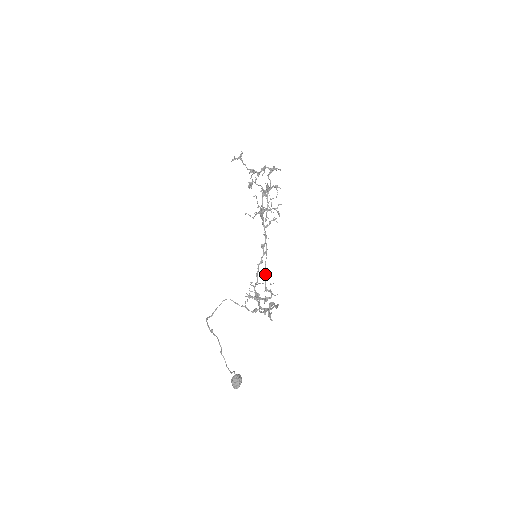
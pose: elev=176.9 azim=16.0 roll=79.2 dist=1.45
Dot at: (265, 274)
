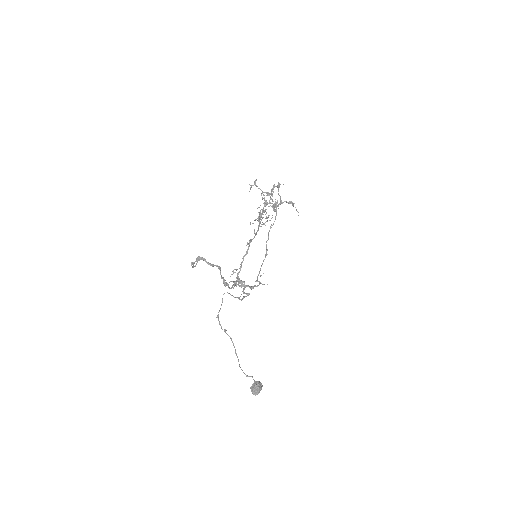
Dot at: (260, 269)
